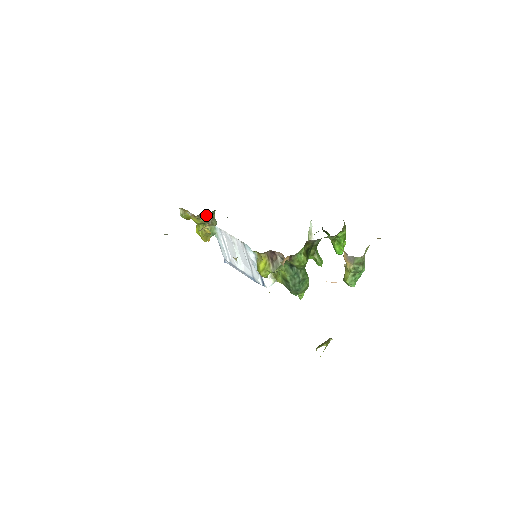
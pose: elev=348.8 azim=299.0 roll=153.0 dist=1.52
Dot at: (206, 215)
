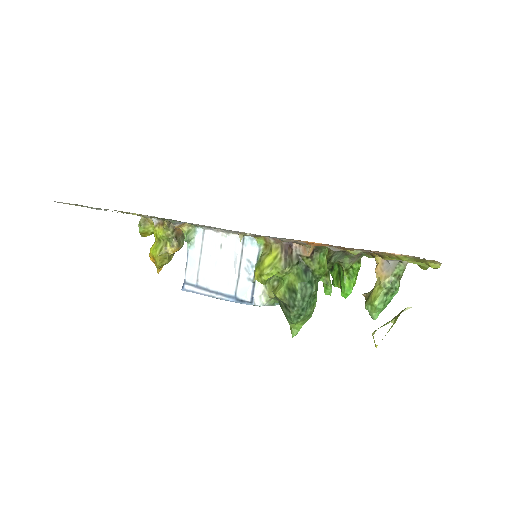
Dot at: (177, 228)
